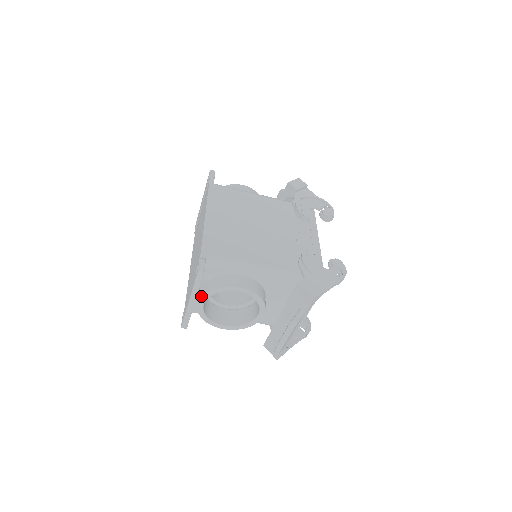
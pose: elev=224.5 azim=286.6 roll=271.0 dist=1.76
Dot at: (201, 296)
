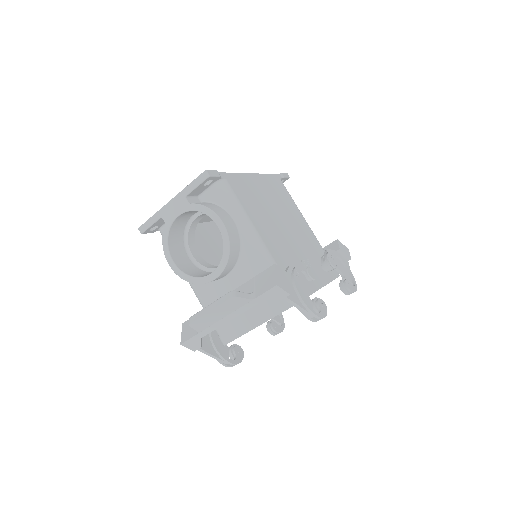
Dot at: (185, 203)
